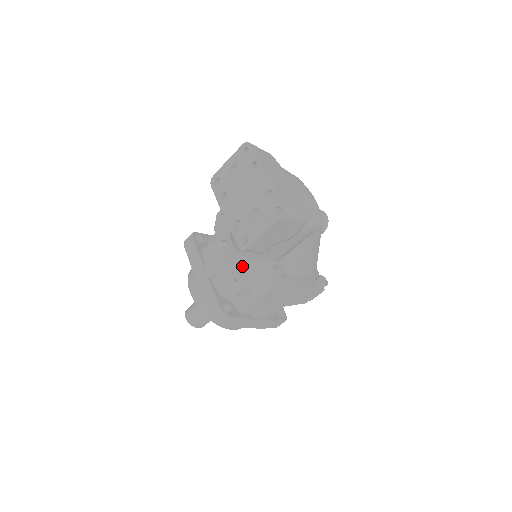
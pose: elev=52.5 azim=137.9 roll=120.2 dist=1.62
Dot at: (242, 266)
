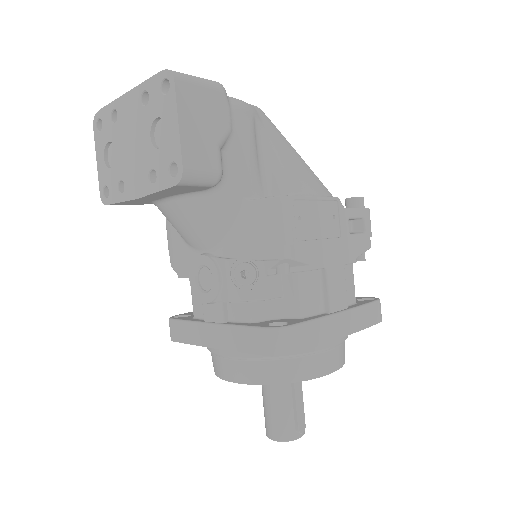
Dot at: (234, 251)
